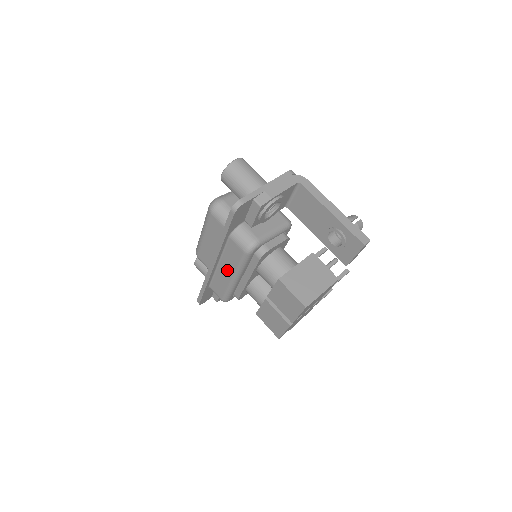
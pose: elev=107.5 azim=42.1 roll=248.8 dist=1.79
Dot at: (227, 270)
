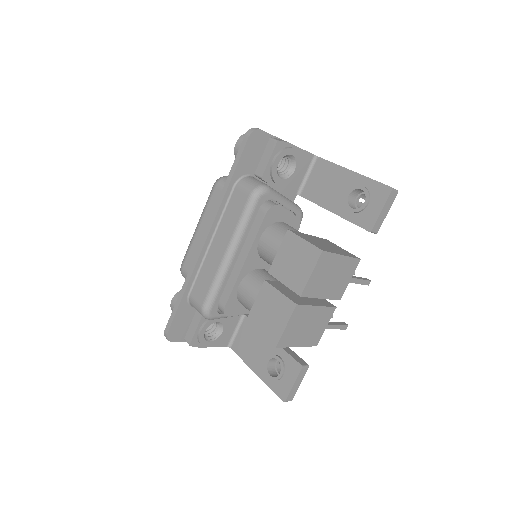
Dot at: (221, 243)
